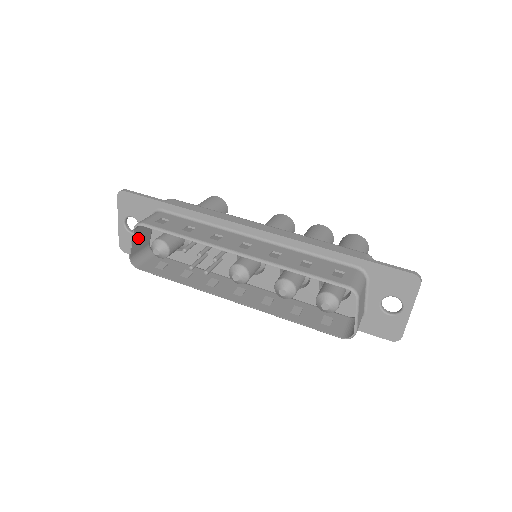
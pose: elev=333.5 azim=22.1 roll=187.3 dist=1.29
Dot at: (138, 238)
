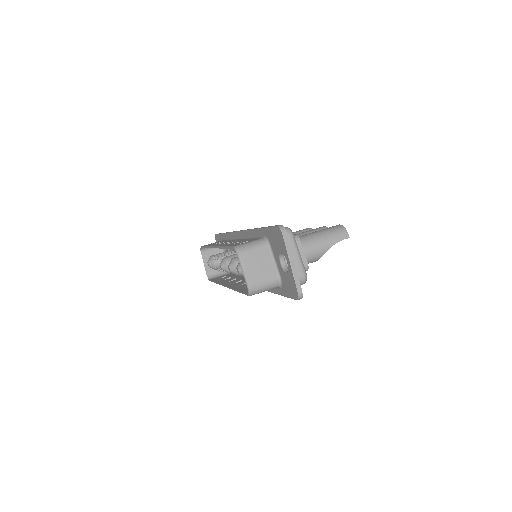
Dot at: occluded
